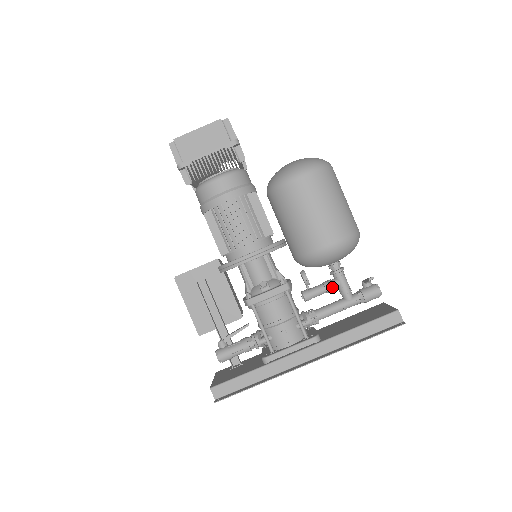
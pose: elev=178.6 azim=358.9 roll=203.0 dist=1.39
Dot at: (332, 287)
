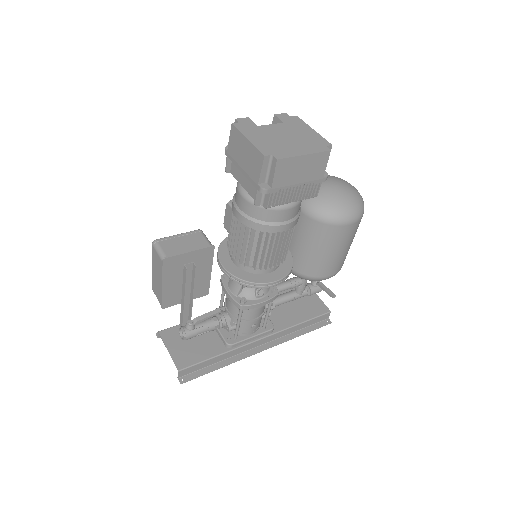
Dot at: occluded
